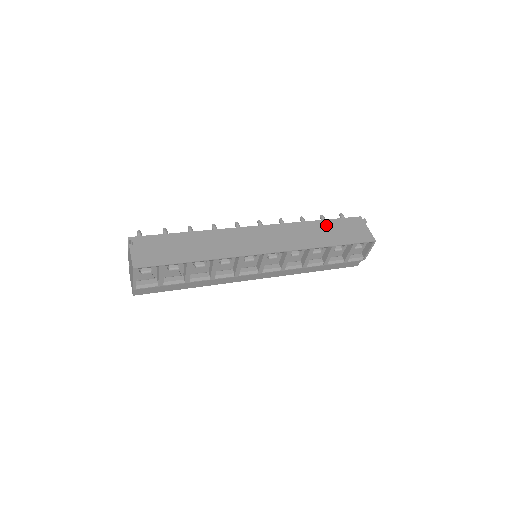
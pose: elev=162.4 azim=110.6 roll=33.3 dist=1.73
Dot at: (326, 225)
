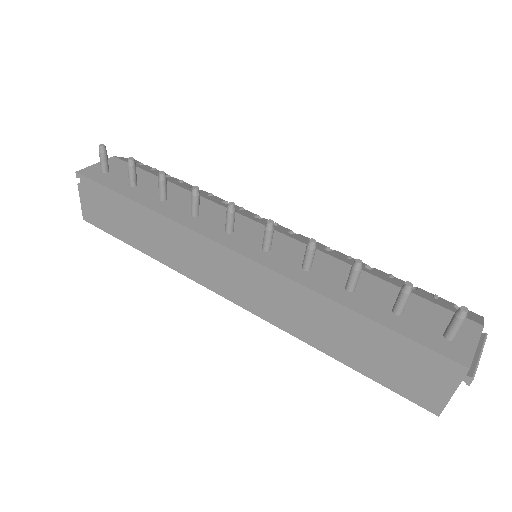
Dot at: (363, 330)
